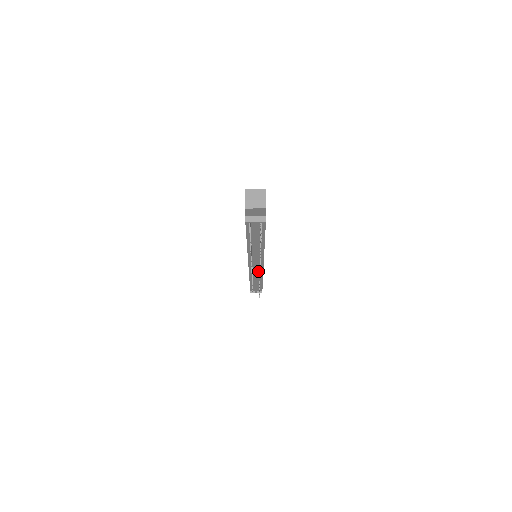
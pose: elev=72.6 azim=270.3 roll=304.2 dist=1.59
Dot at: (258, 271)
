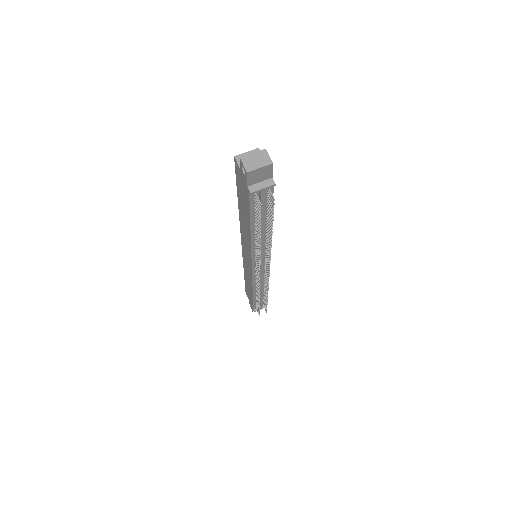
Dot at: occluded
